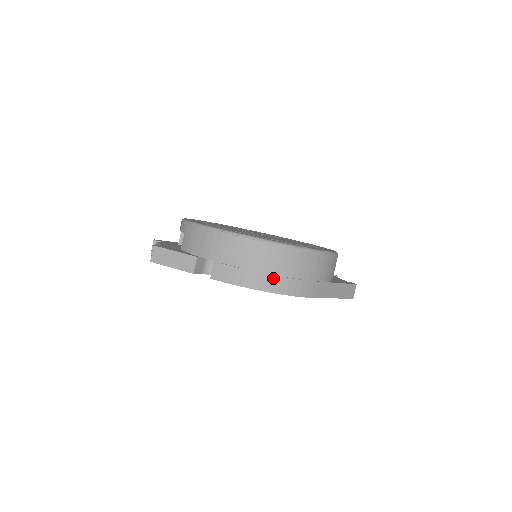
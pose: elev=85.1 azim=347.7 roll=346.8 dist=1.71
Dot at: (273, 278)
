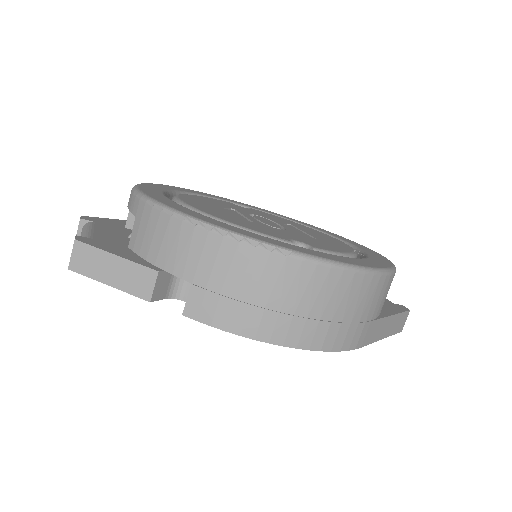
Dot at: (302, 323)
